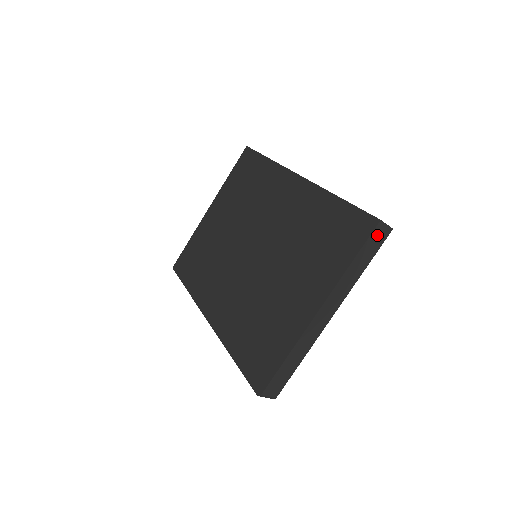
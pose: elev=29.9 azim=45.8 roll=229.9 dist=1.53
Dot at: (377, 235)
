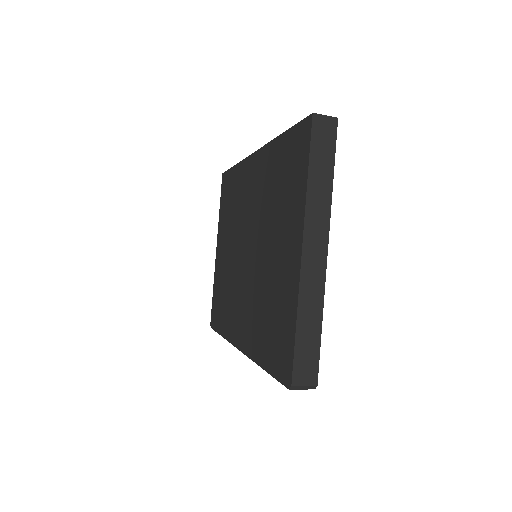
Dot at: (321, 132)
